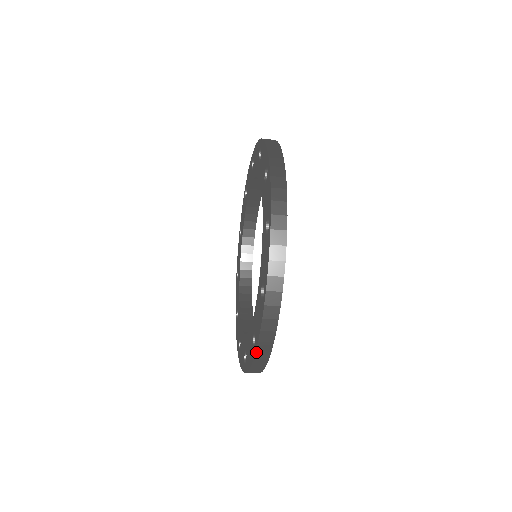
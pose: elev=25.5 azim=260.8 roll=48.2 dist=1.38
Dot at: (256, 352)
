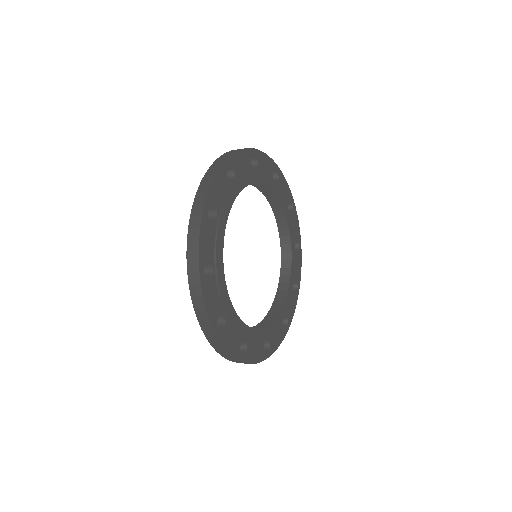
Dot at: occluded
